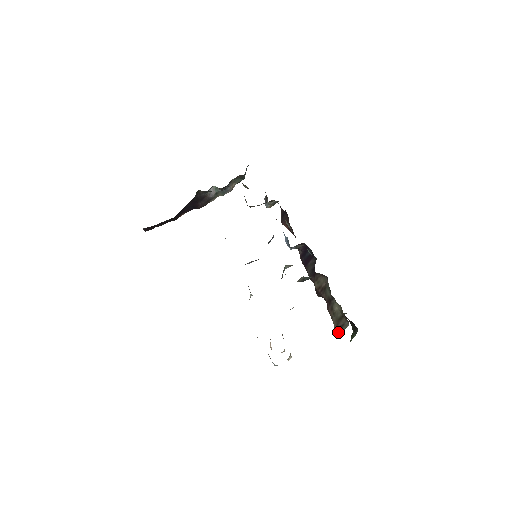
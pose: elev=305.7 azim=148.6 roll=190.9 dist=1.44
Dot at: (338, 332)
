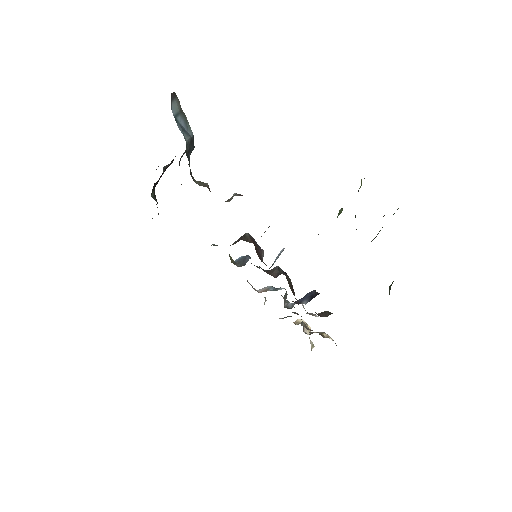
Dot at: occluded
